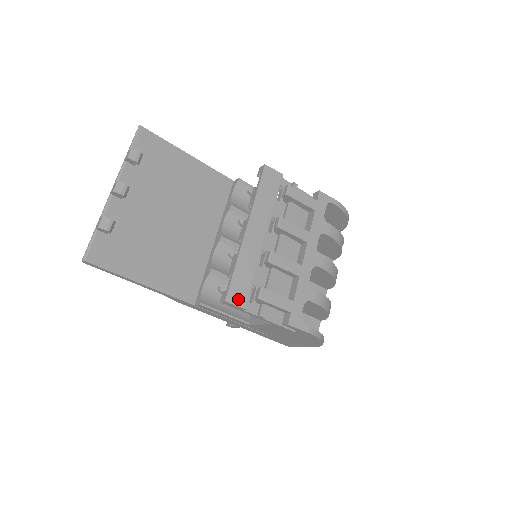
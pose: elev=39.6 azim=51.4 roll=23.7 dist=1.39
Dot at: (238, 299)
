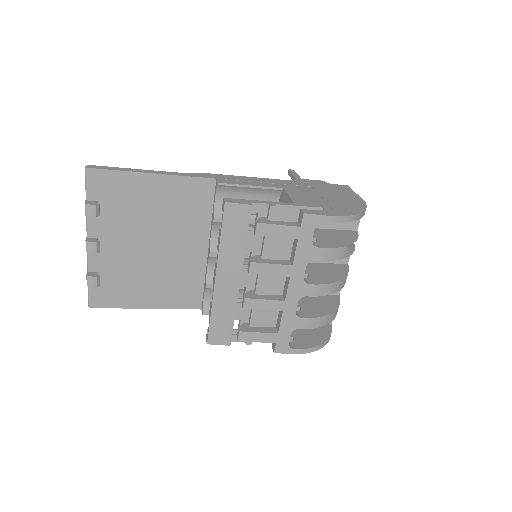
Dot at: (220, 340)
